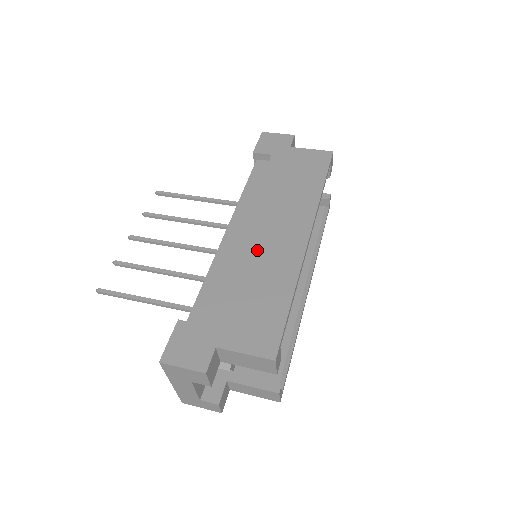
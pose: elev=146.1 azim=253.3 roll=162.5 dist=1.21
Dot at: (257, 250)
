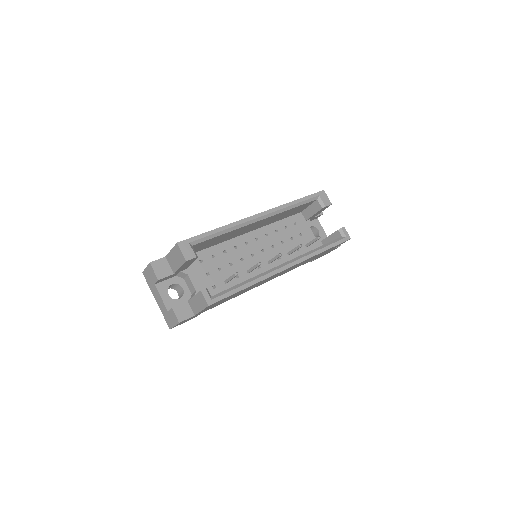
Dot at: occluded
